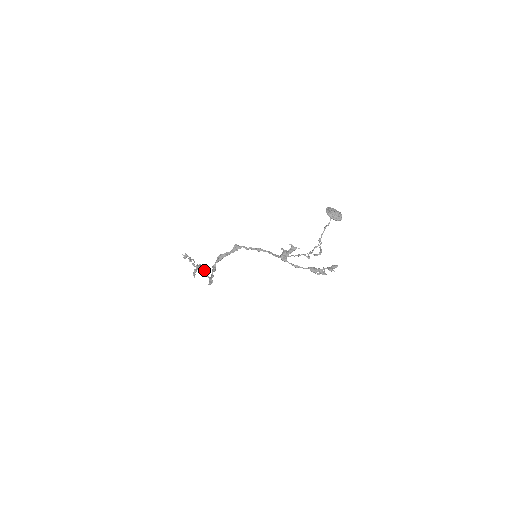
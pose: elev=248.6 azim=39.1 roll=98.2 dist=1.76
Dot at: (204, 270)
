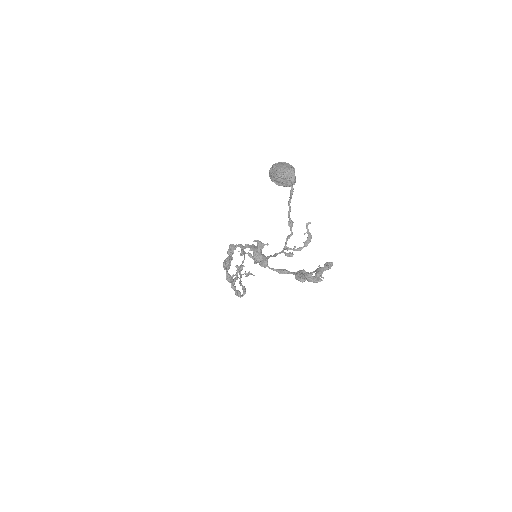
Dot at: (245, 273)
